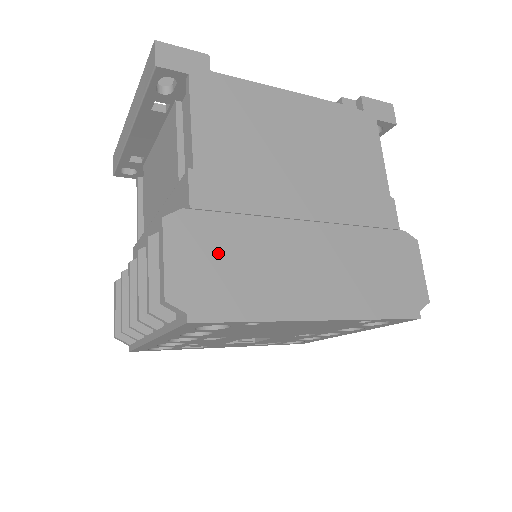
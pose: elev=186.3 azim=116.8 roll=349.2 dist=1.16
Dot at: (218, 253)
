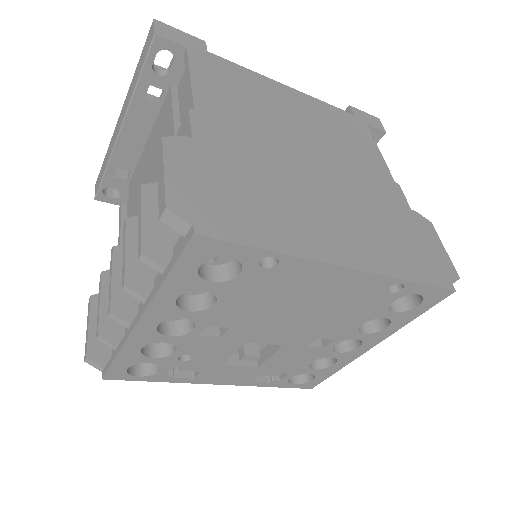
Dot at: (225, 181)
